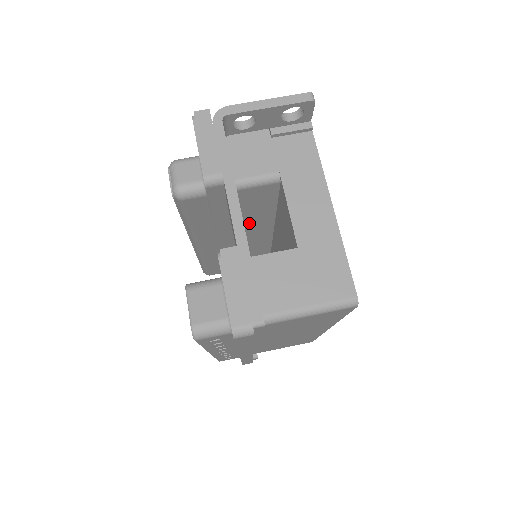
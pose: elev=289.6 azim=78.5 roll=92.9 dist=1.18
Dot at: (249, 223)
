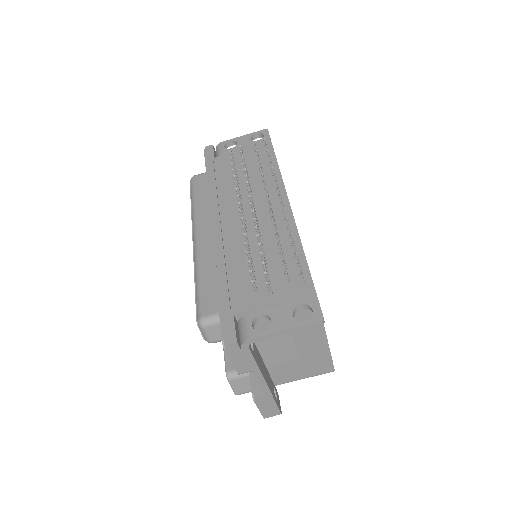
Dot at: occluded
